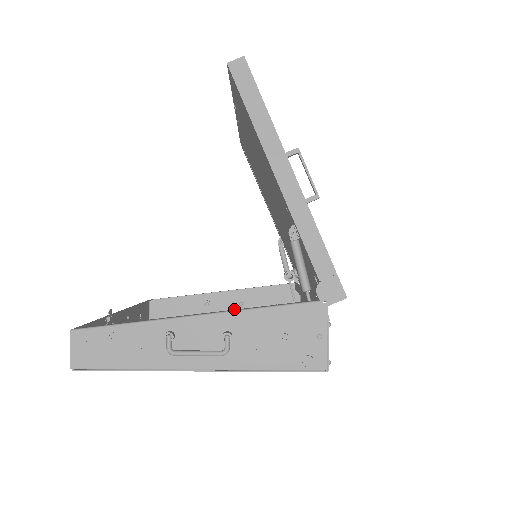
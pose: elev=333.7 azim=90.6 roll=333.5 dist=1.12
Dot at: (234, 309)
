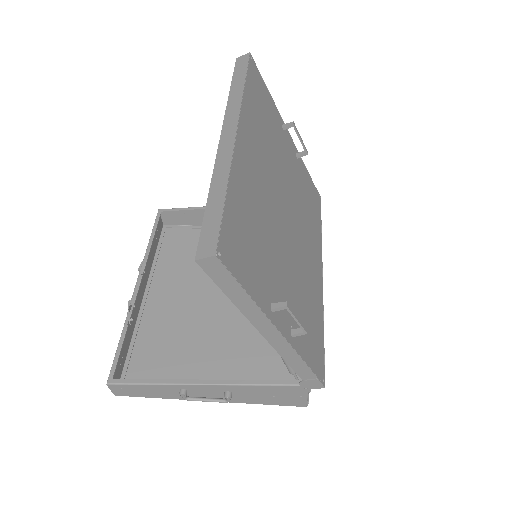
Dot at: occluded
